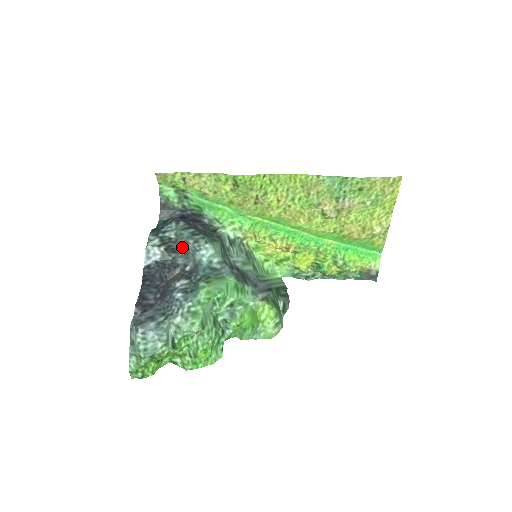
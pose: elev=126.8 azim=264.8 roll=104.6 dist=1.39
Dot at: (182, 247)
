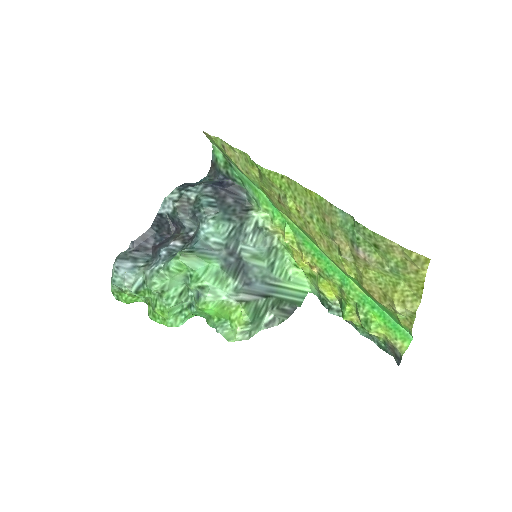
Dot at: (194, 212)
